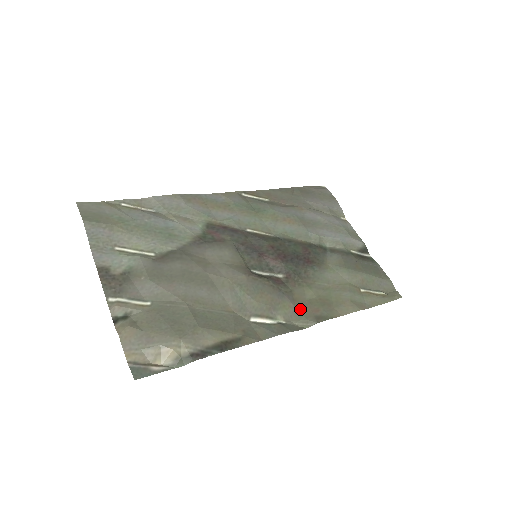
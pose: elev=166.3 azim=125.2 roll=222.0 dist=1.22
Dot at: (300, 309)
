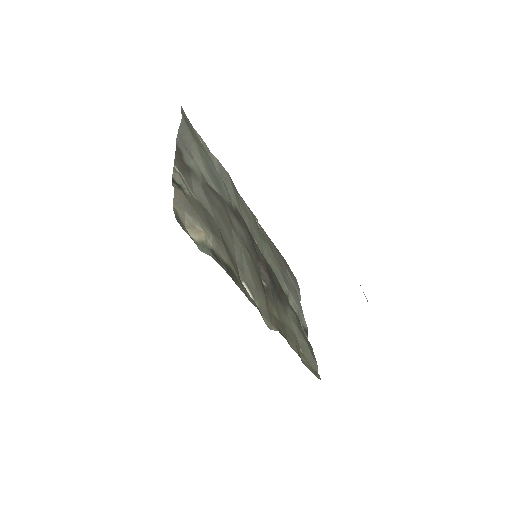
Dot at: (269, 314)
